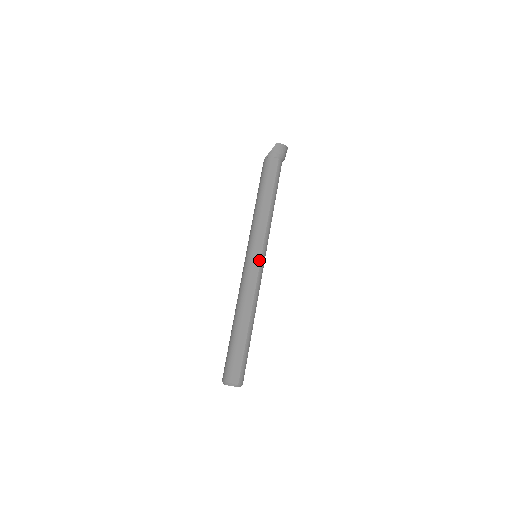
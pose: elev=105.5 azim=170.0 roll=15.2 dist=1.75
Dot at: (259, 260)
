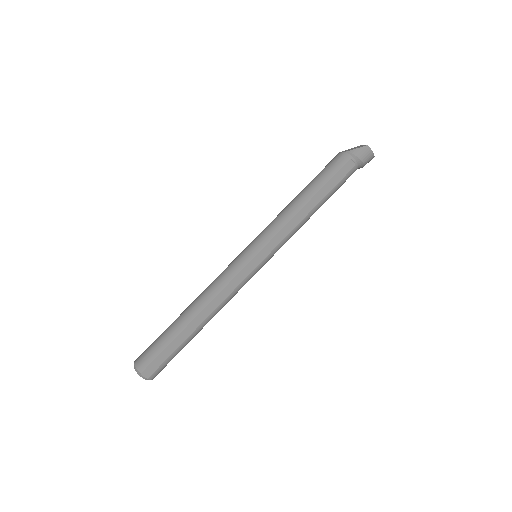
Dot at: (256, 265)
